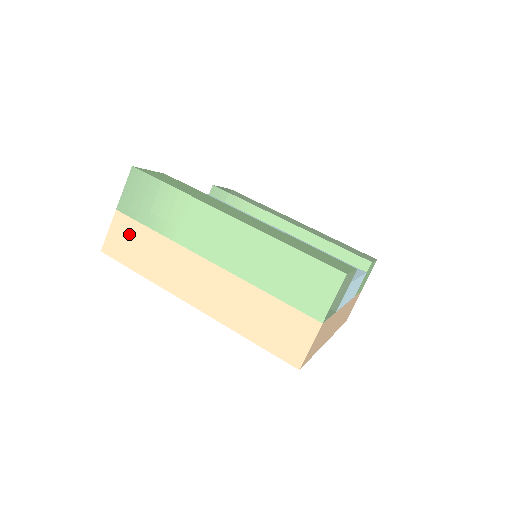
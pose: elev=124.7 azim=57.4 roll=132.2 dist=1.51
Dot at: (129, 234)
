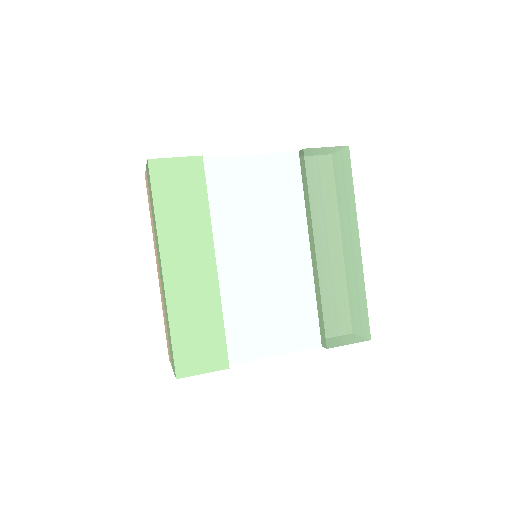
Dot at: (148, 191)
